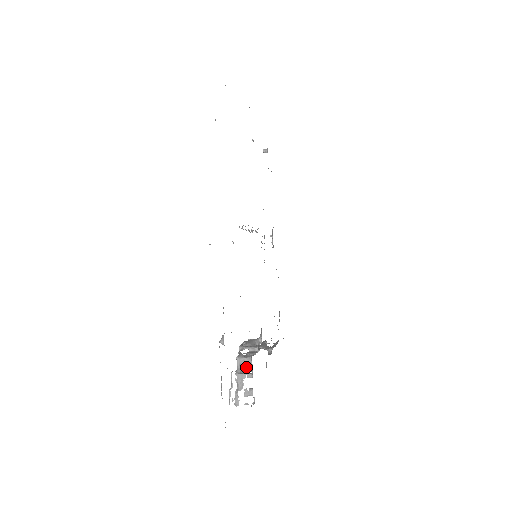
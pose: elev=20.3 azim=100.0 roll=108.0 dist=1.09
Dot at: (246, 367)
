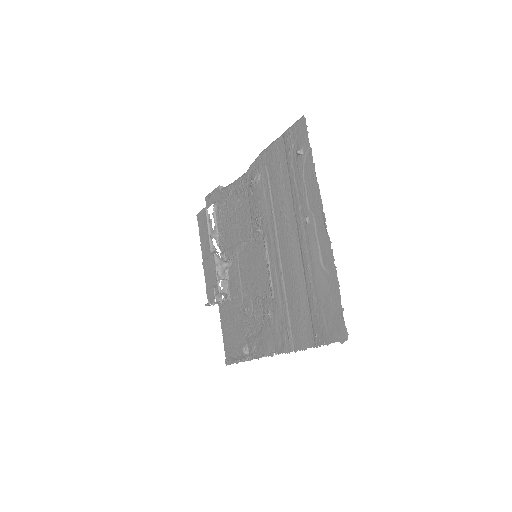
Dot at: occluded
